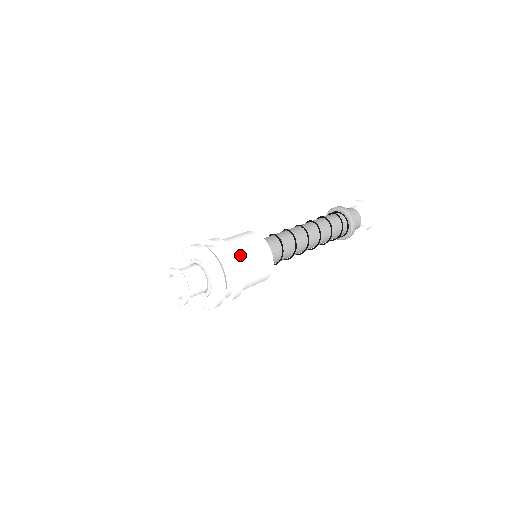
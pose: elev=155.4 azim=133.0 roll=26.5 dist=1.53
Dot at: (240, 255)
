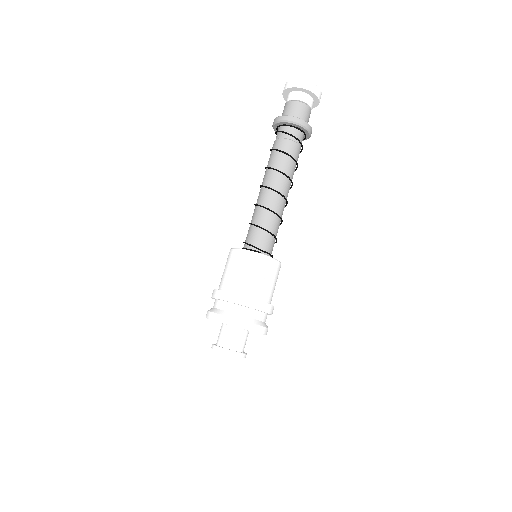
Dot at: (245, 290)
